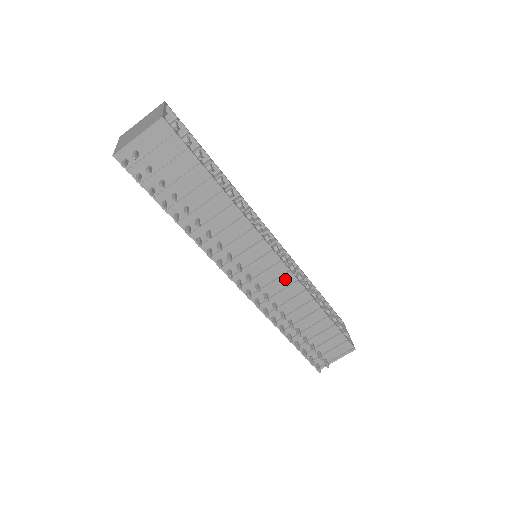
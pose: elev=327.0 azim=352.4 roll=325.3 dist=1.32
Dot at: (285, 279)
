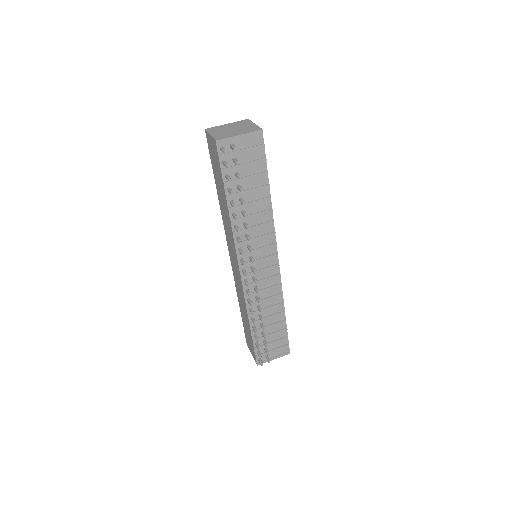
Dot at: (274, 279)
